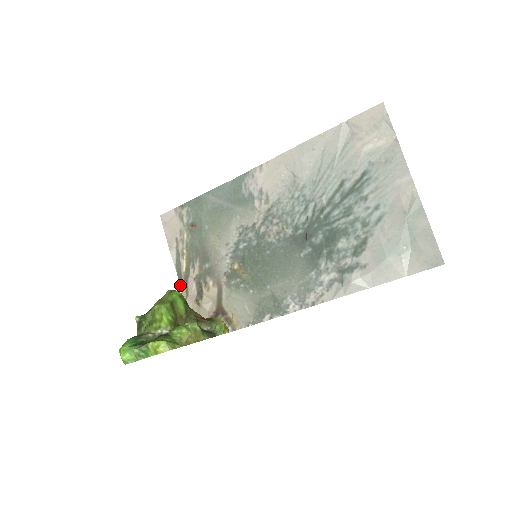
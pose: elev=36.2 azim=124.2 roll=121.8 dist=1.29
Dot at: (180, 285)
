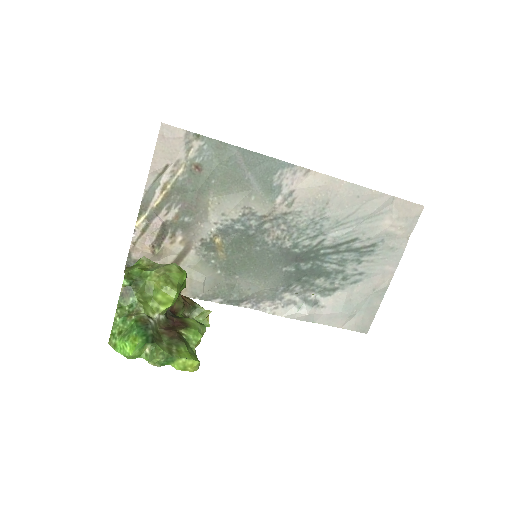
Dot at: (138, 217)
